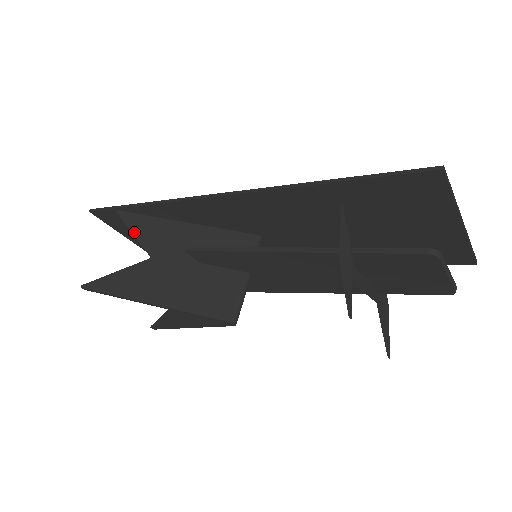
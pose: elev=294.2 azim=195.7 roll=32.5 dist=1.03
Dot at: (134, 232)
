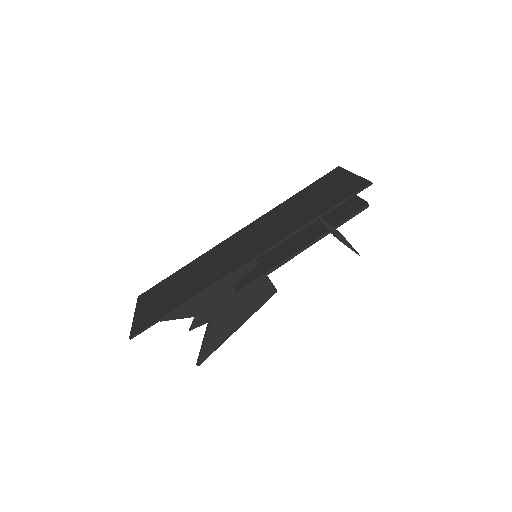
Dot at: (186, 317)
